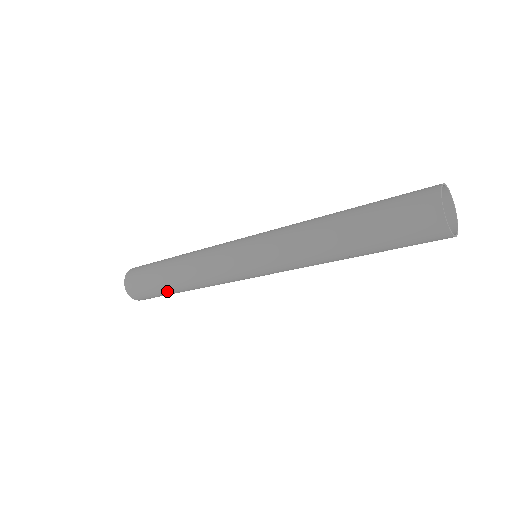
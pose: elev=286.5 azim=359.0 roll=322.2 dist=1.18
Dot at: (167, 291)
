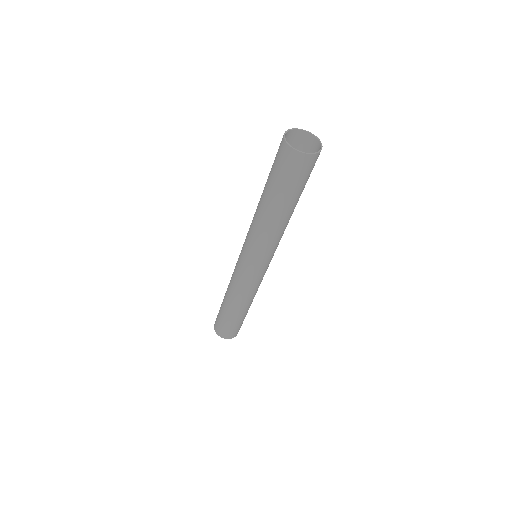
Dot at: (231, 317)
